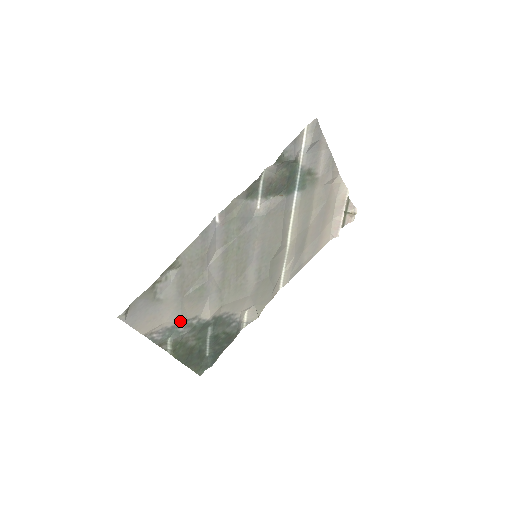
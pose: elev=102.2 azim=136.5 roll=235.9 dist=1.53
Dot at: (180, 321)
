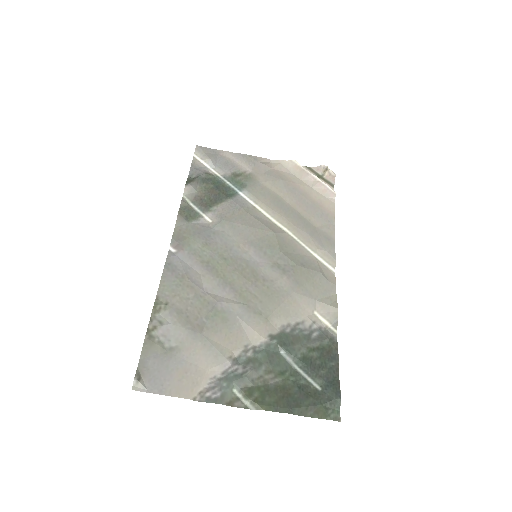
Dot at: (227, 361)
